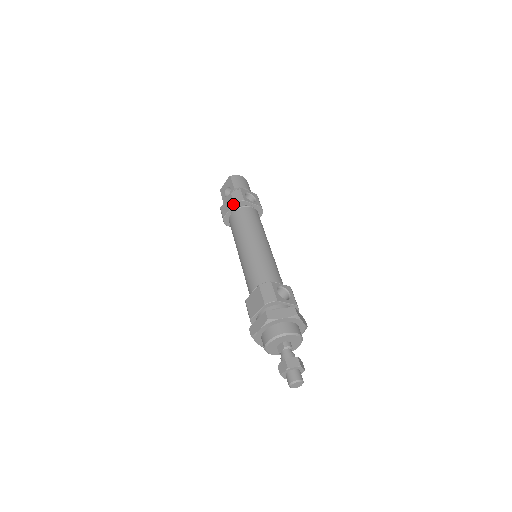
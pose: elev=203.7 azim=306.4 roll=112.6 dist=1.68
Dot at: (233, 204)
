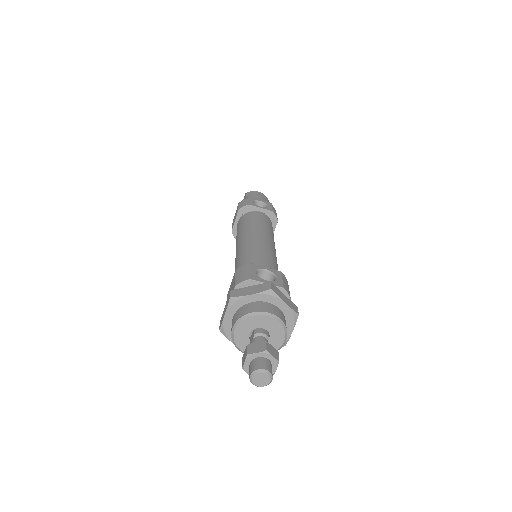
Dot at: (238, 211)
